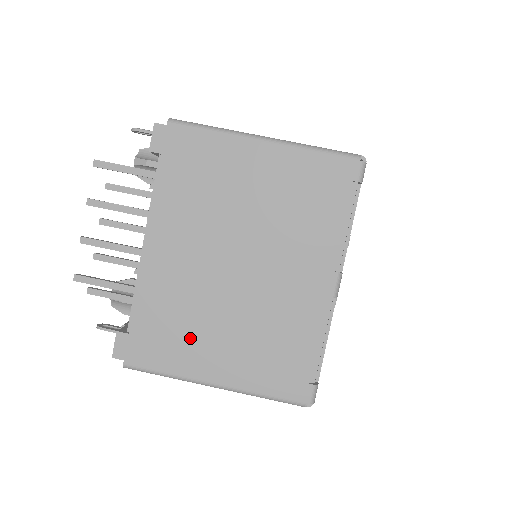
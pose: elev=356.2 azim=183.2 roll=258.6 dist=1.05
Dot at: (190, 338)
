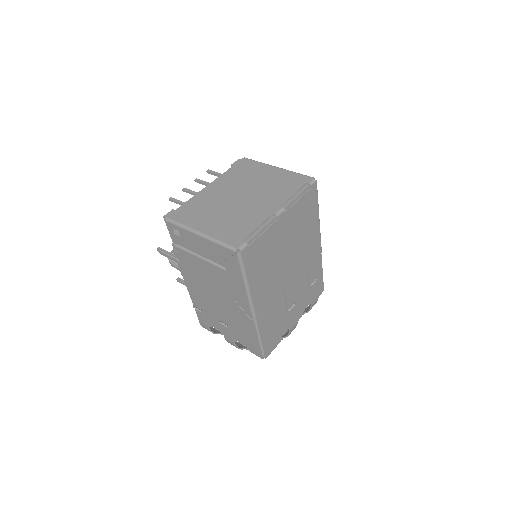
Dot at: (202, 215)
